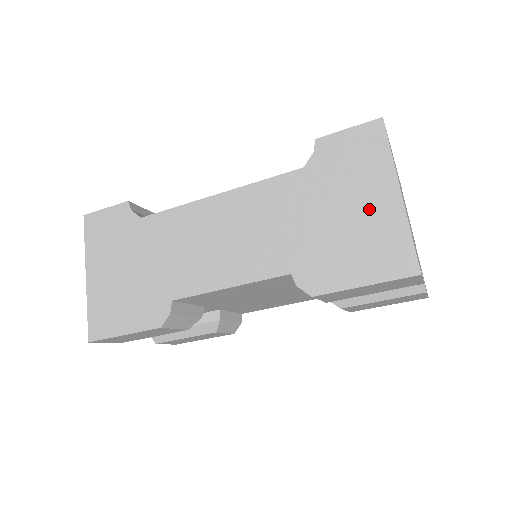
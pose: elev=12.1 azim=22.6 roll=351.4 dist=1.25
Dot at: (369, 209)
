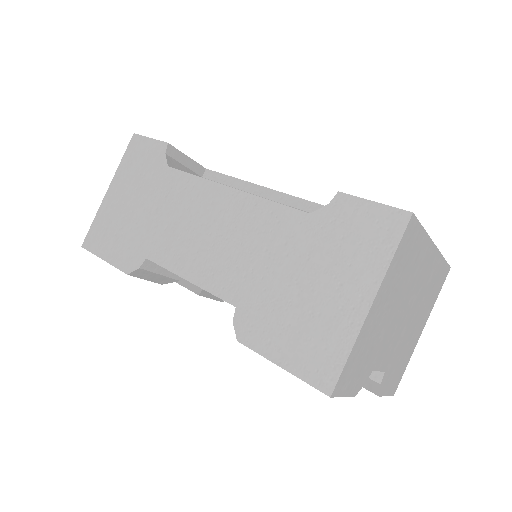
Dot at: (333, 299)
